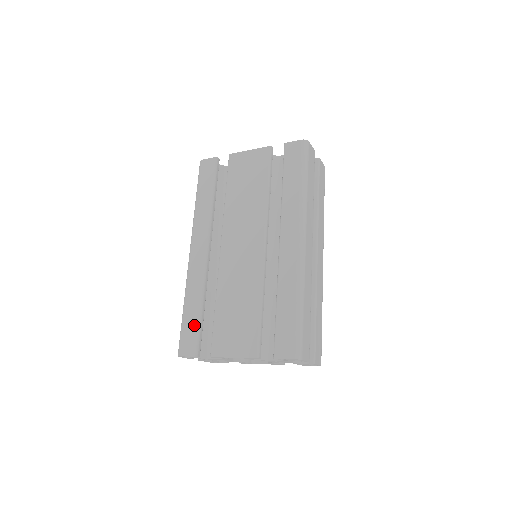
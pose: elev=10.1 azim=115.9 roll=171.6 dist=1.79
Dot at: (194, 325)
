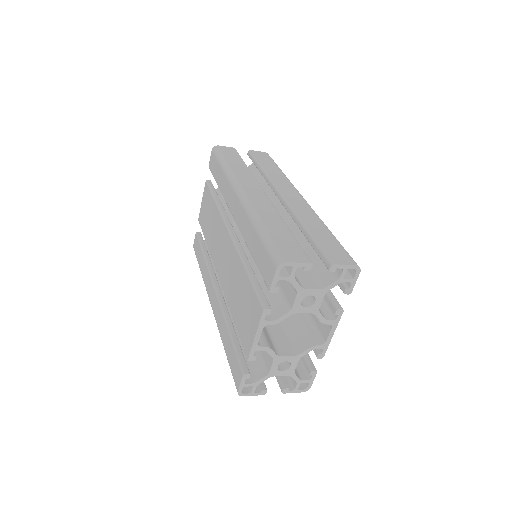
Dot at: (232, 352)
